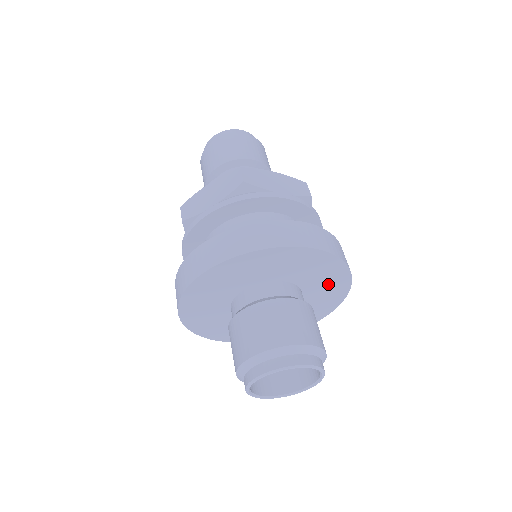
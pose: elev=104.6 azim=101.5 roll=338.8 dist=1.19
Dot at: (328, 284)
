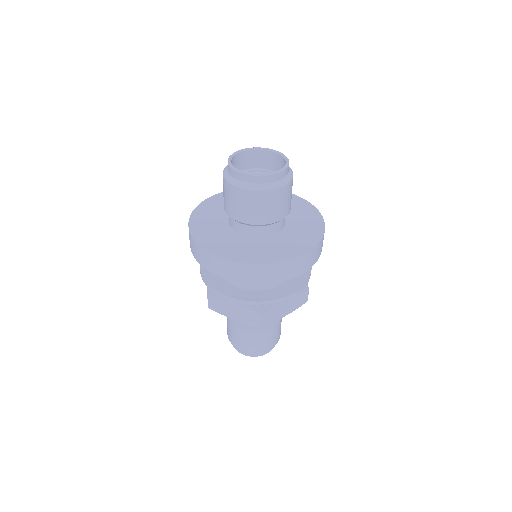
Dot at: (303, 215)
